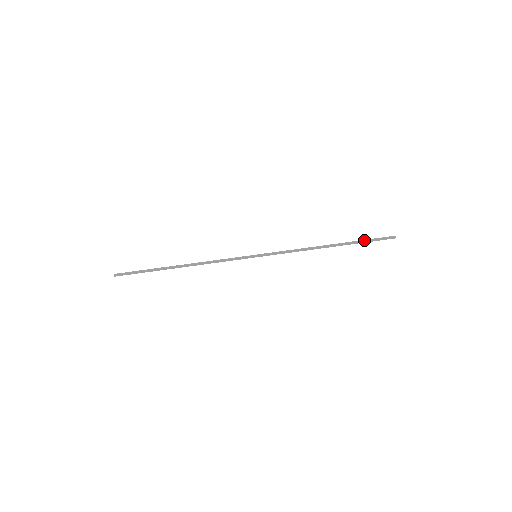
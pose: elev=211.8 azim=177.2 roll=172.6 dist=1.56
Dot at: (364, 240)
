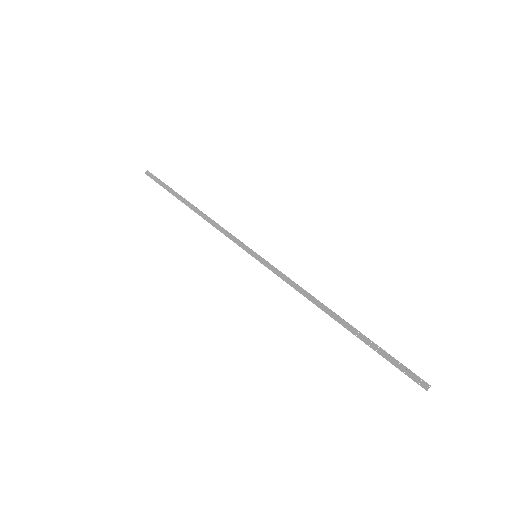
Dot at: occluded
